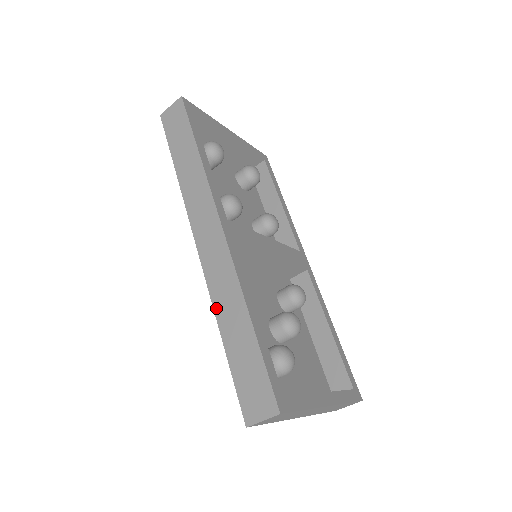
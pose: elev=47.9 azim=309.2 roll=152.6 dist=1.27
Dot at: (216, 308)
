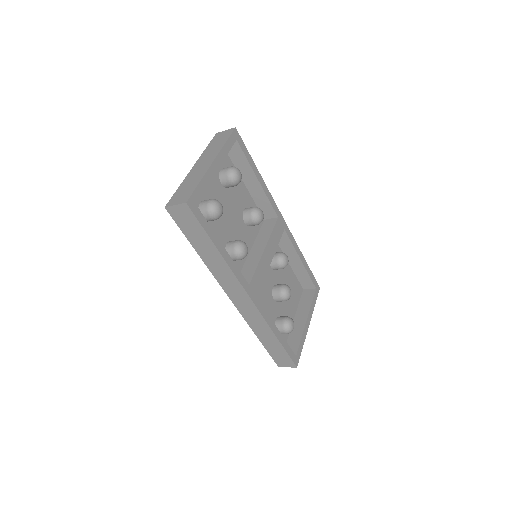
Dot at: (253, 329)
